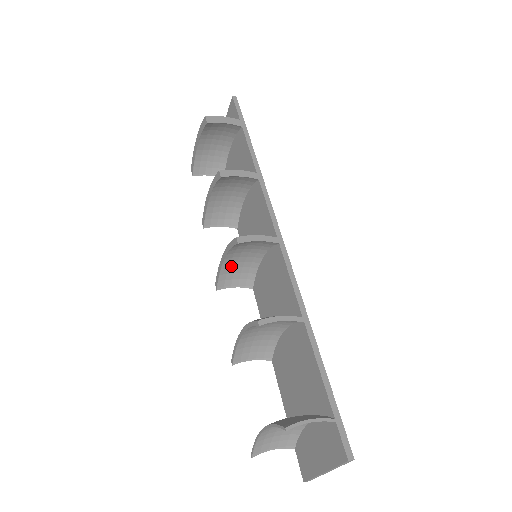
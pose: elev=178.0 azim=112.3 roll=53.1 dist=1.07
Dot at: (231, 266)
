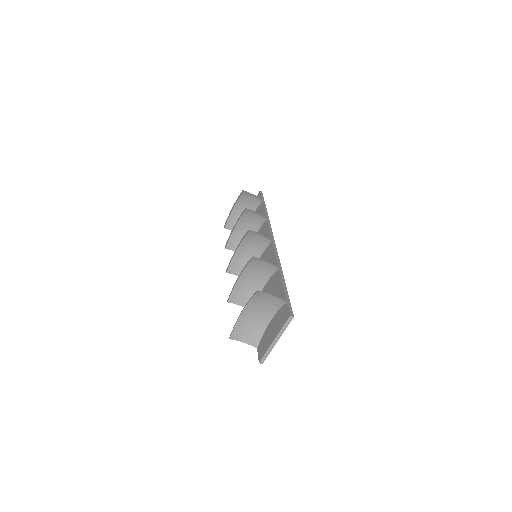
Dot at: (239, 258)
